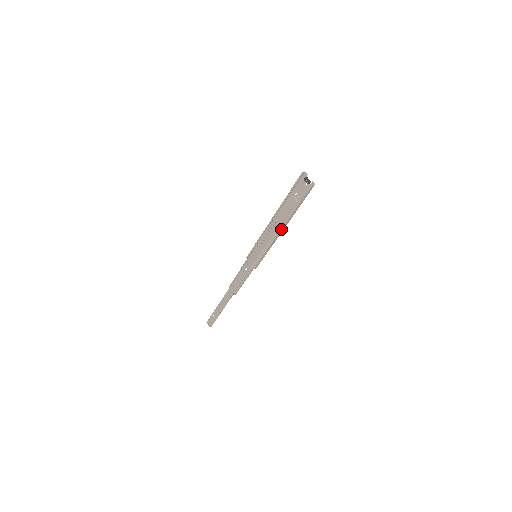
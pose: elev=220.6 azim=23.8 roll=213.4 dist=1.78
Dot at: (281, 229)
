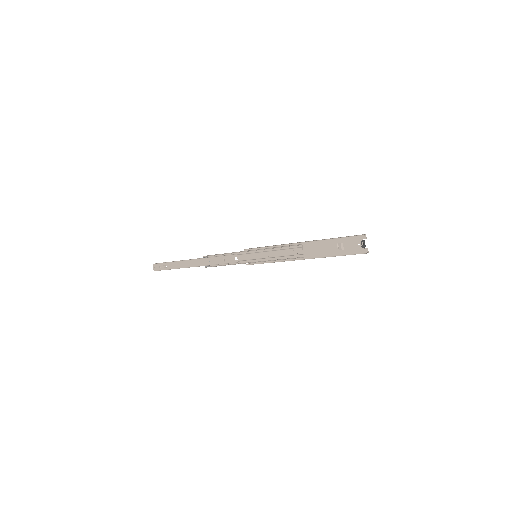
Dot at: (304, 259)
